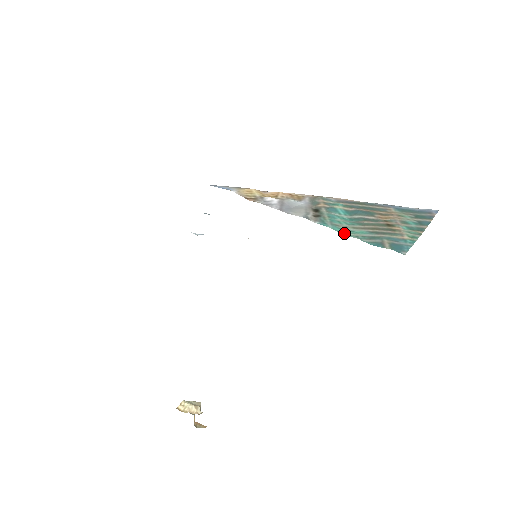
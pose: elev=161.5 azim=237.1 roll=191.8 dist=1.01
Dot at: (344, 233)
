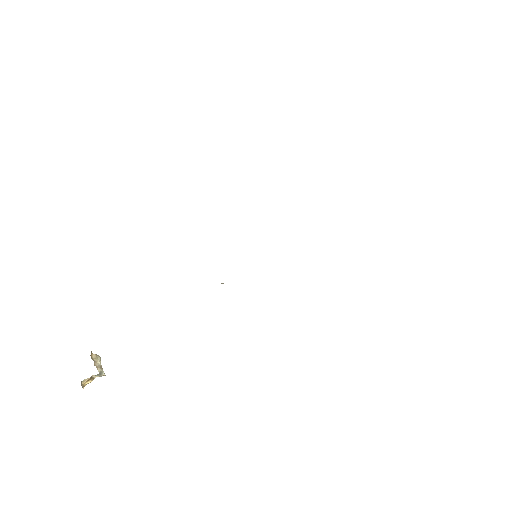
Dot at: occluded
